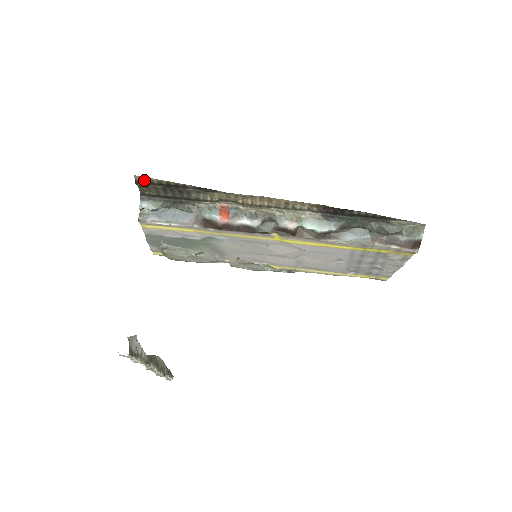
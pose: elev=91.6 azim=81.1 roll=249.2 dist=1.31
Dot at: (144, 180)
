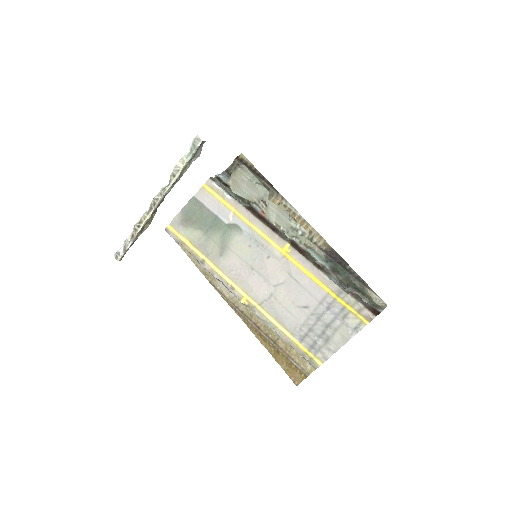
Dot at: (243, 160)
